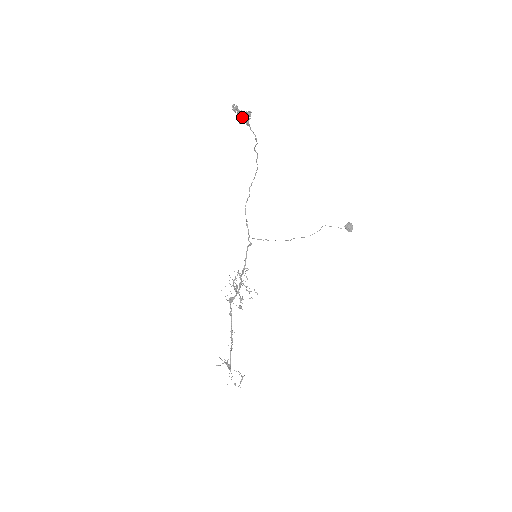
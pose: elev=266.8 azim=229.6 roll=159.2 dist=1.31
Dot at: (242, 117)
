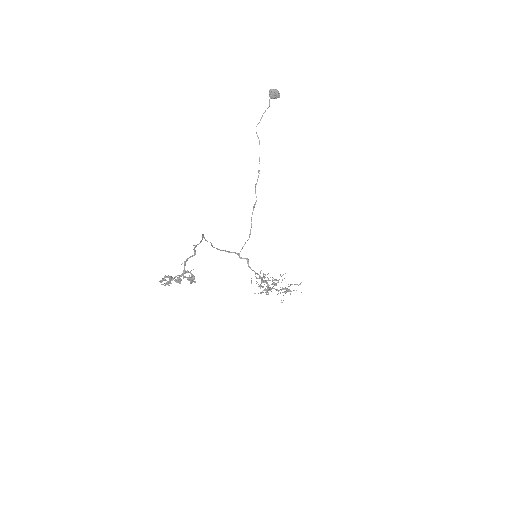
Dot at: (179, 277)
